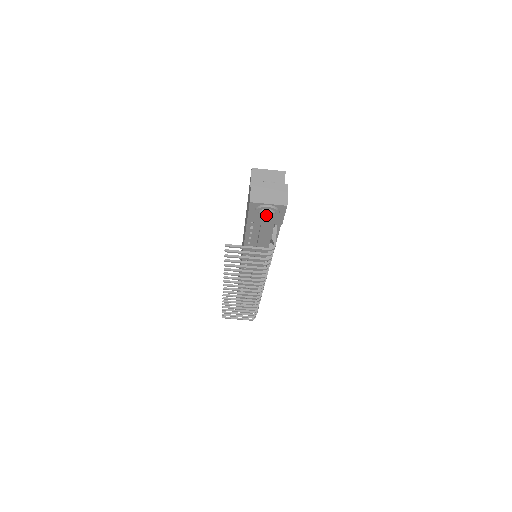
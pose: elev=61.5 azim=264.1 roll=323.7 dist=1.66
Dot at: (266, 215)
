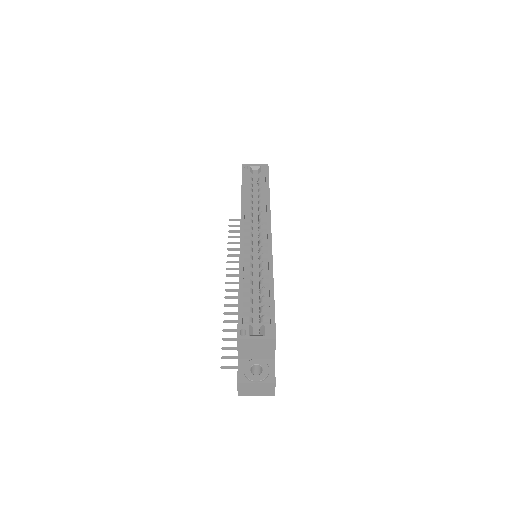
Dot at: occluded
